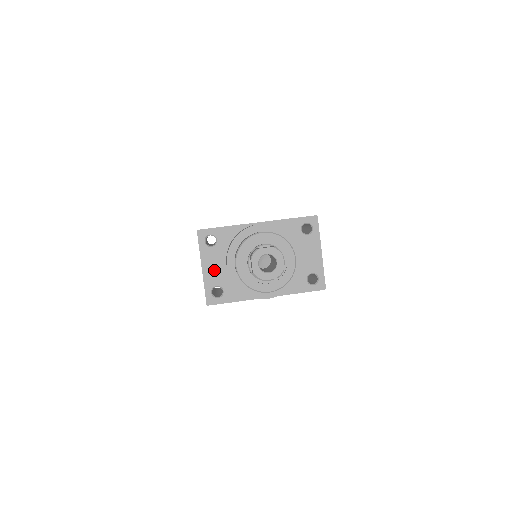
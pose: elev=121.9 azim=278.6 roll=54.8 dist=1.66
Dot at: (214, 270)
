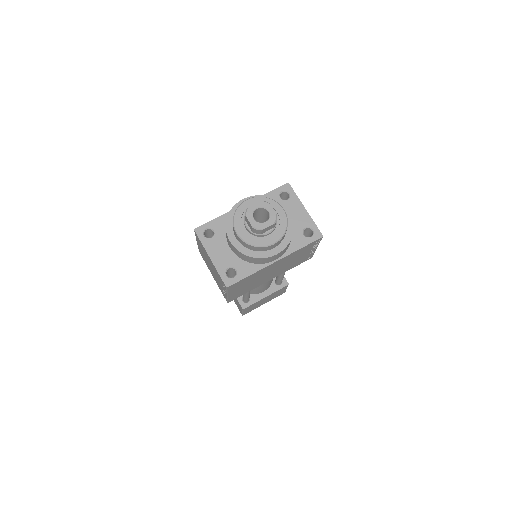
Dot at: (221, 256)
